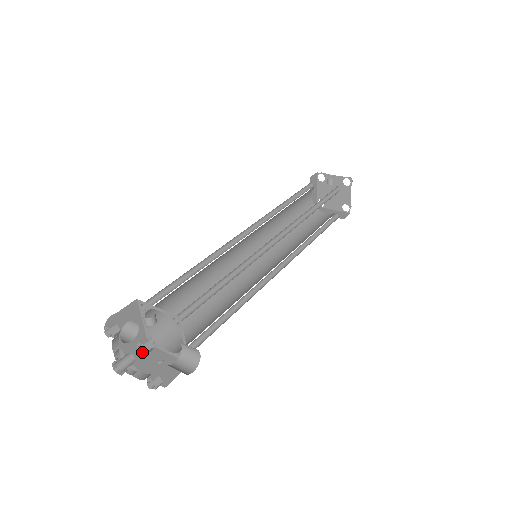
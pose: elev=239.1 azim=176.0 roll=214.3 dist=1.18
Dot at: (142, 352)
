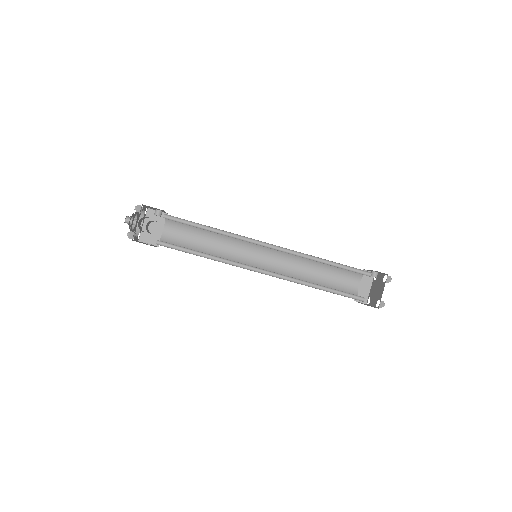
Dot at: (135, 208)
